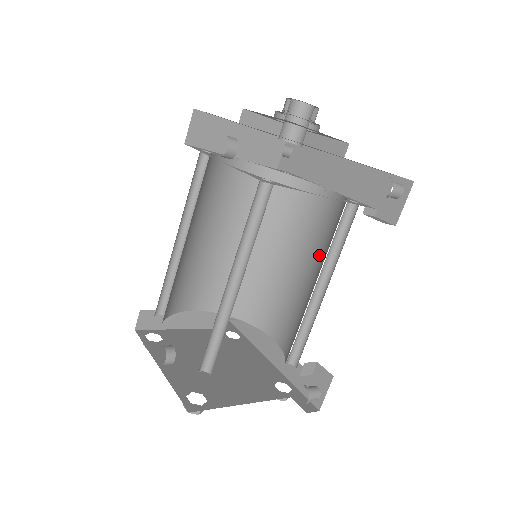
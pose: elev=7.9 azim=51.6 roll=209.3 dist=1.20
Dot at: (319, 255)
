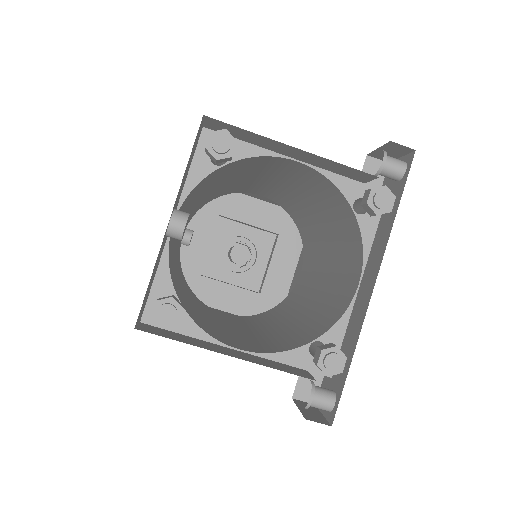
Dot at: (318, 248)
